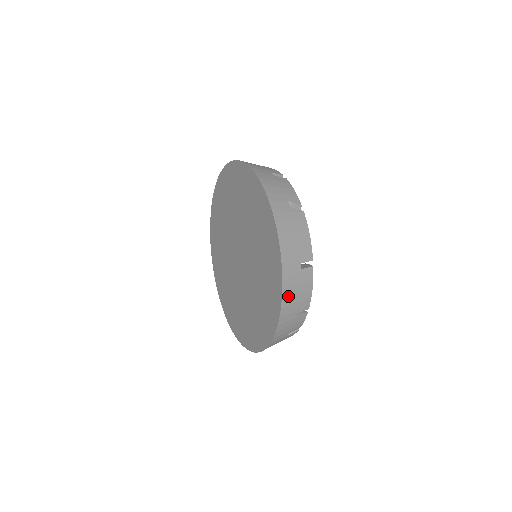
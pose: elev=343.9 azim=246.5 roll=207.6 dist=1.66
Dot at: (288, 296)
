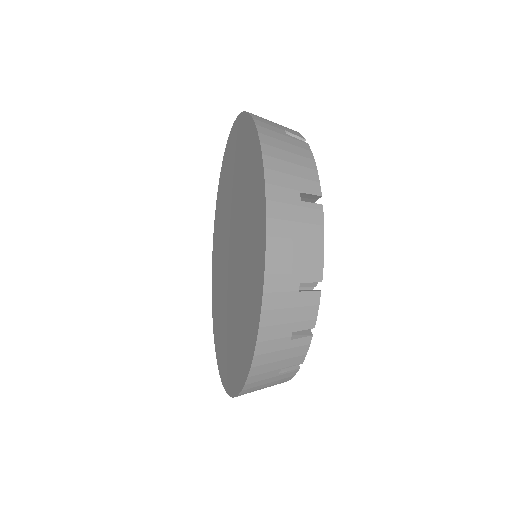
Dot at: (278, 236)
